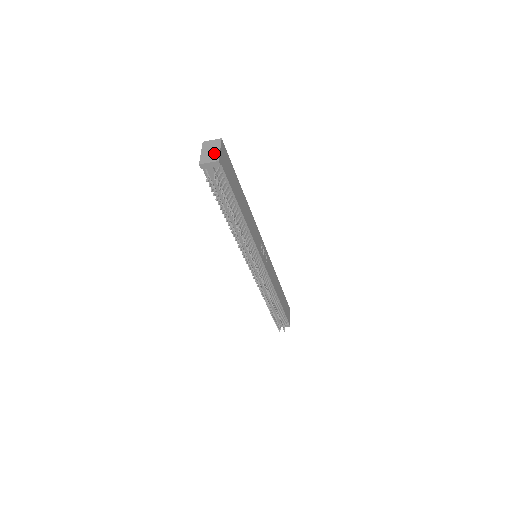
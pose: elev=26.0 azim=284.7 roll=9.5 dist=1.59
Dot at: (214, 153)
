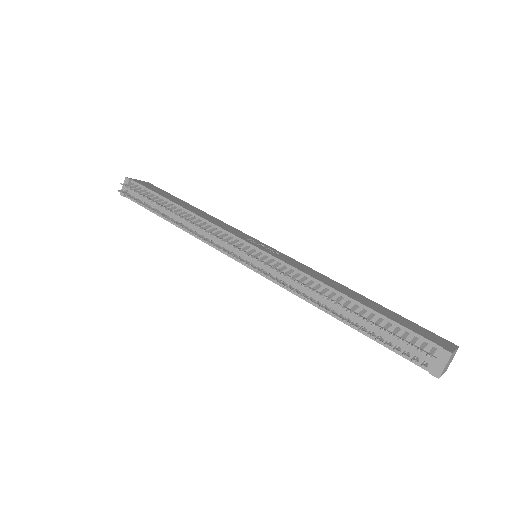
Dot at: occluded
